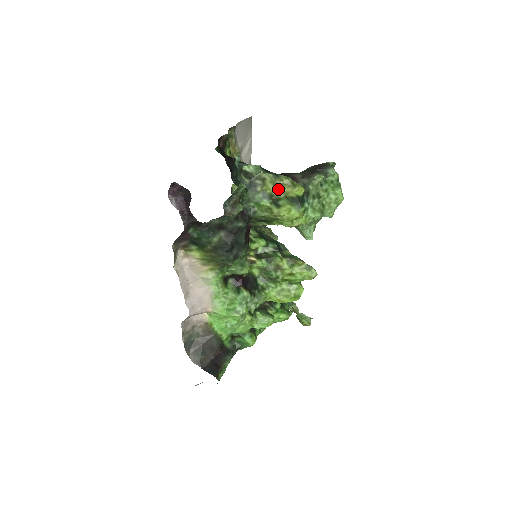
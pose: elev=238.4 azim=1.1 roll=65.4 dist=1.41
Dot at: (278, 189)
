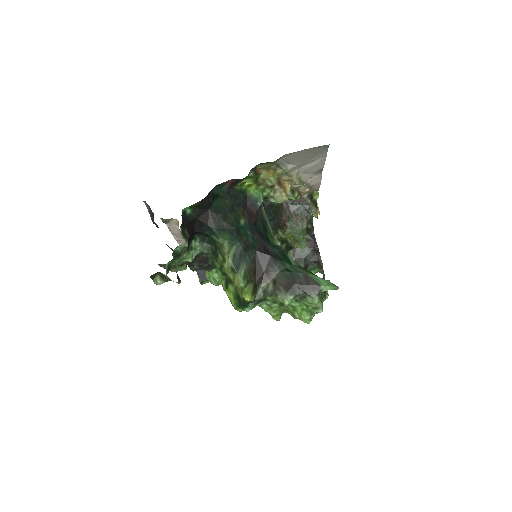
Dot at: occluded
